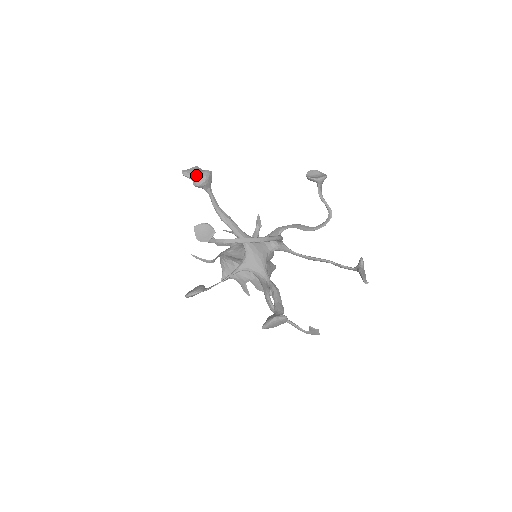
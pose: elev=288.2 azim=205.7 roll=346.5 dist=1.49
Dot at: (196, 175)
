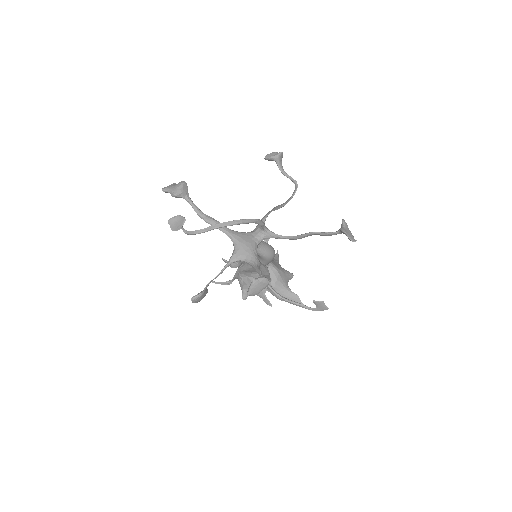
Dot at: (173, 188)
